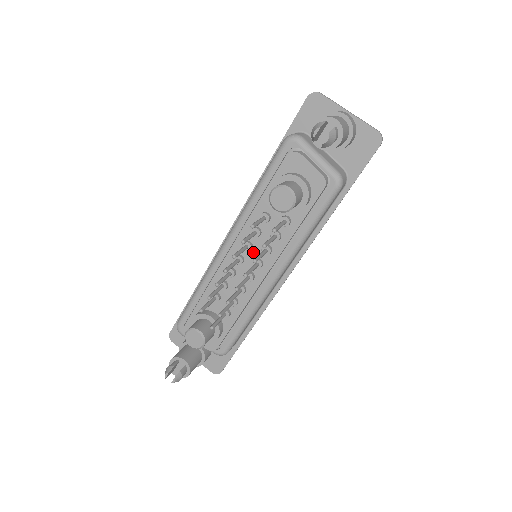
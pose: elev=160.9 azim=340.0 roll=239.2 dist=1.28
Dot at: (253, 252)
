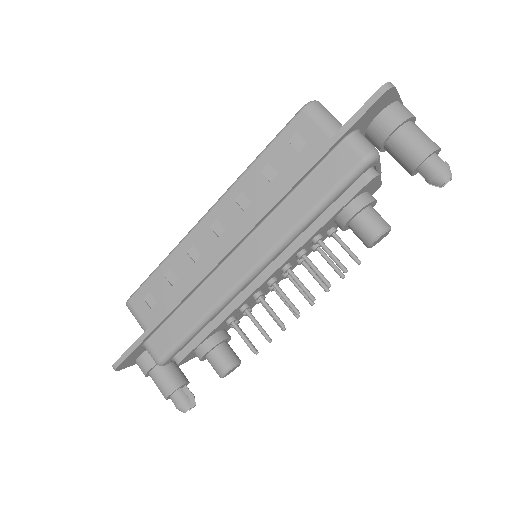
Dot at: occluded
